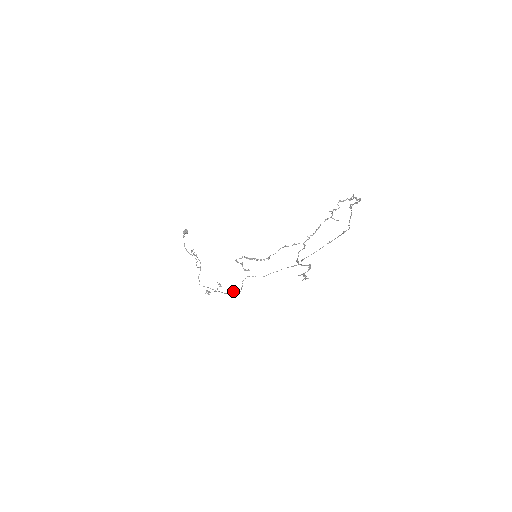
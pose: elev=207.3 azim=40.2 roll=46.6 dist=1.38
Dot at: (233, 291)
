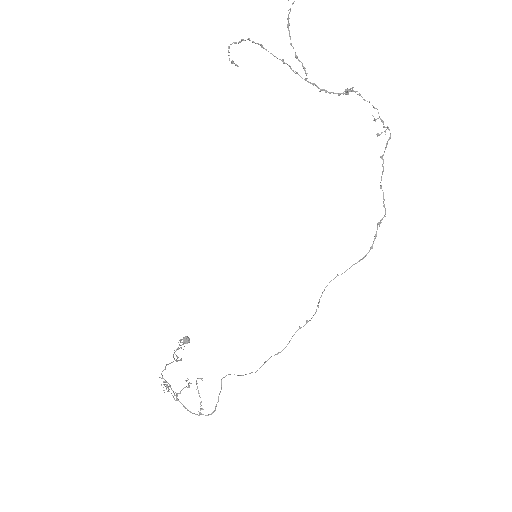
Dot at: (201, 405)
